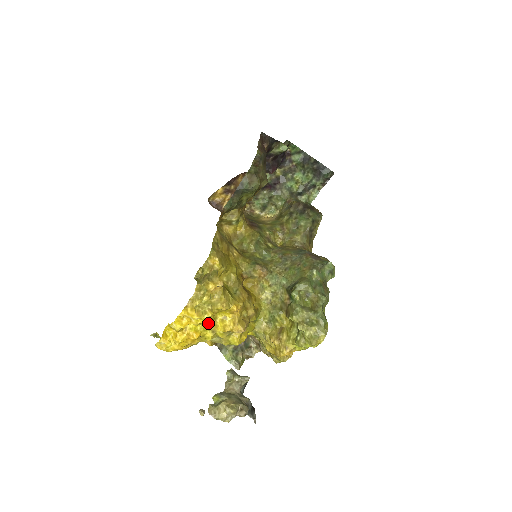
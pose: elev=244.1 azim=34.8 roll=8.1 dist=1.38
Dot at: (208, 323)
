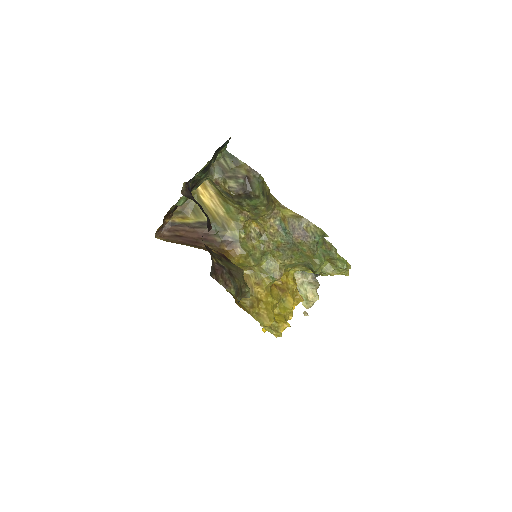
Dot at: occluded
